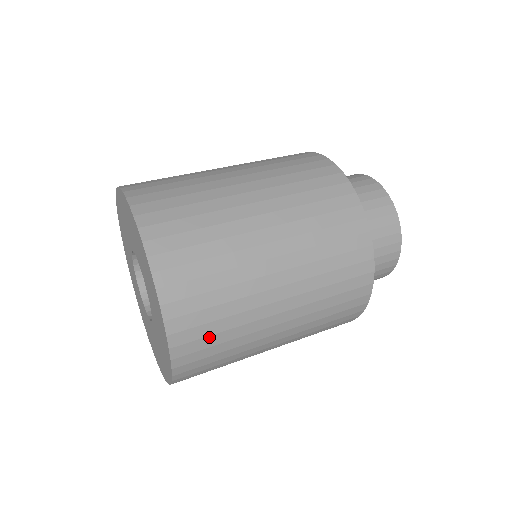
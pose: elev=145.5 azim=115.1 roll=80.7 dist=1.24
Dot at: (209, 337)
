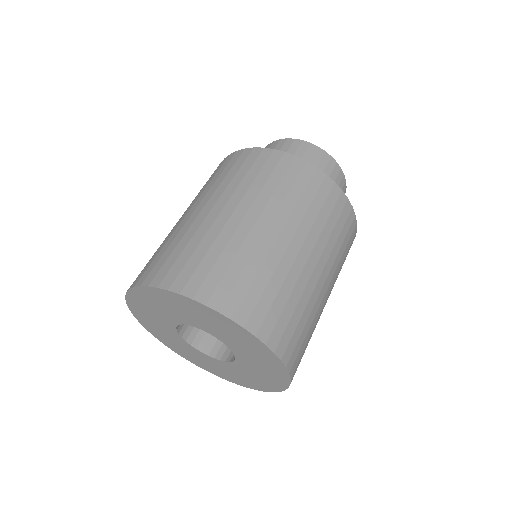
Dot at: (282, 314)
